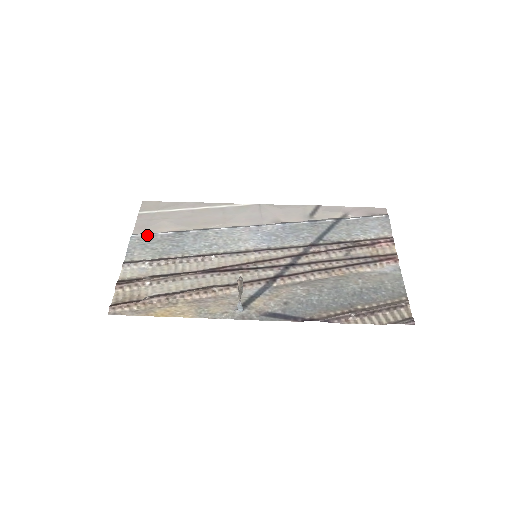
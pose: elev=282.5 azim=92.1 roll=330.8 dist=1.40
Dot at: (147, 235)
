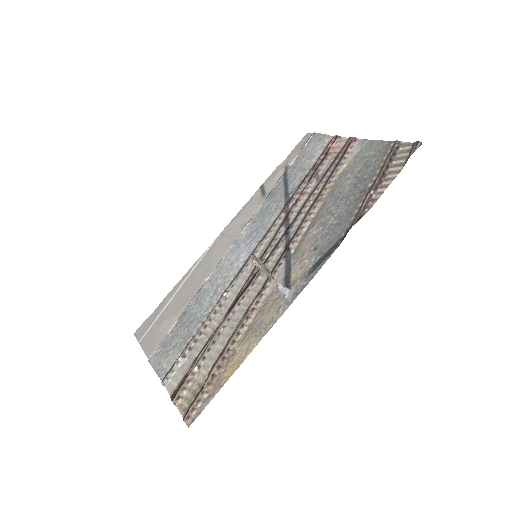
Dot at: (160, 345)
